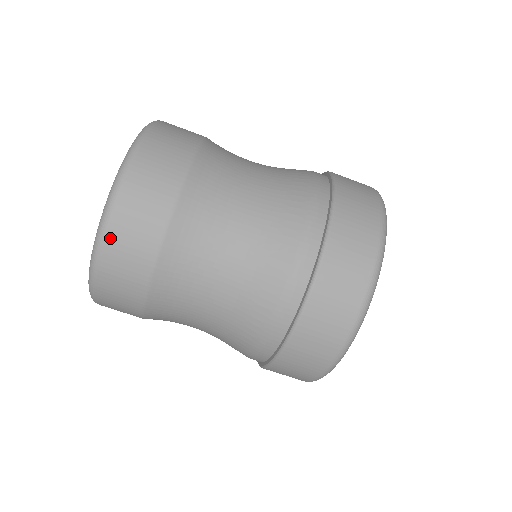
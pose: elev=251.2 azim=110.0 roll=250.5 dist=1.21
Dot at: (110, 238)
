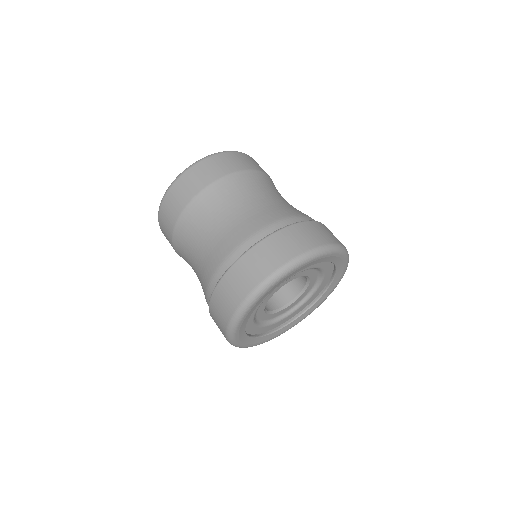
Dot at: (253, 159)
